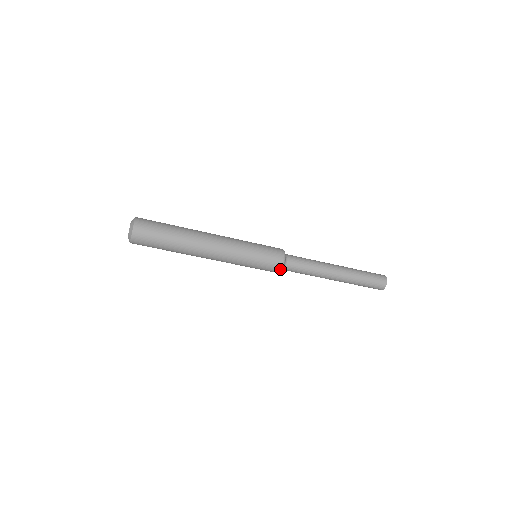
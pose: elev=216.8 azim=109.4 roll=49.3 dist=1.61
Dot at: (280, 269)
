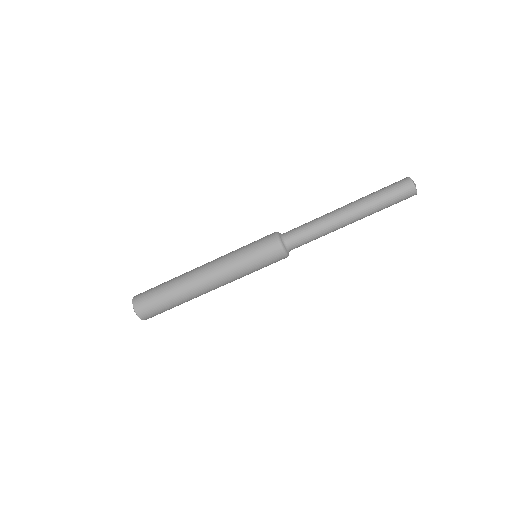
Dot at: (285, 256)
